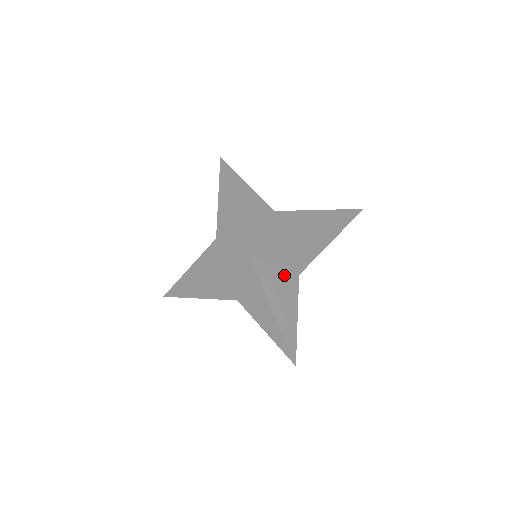
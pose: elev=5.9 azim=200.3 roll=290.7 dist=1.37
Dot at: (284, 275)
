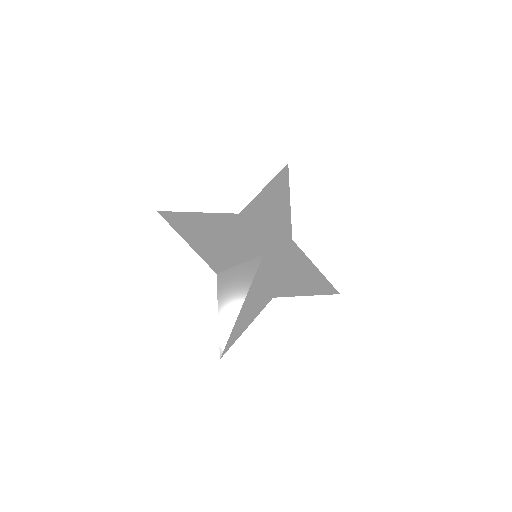
Dot at: (288, 248)
